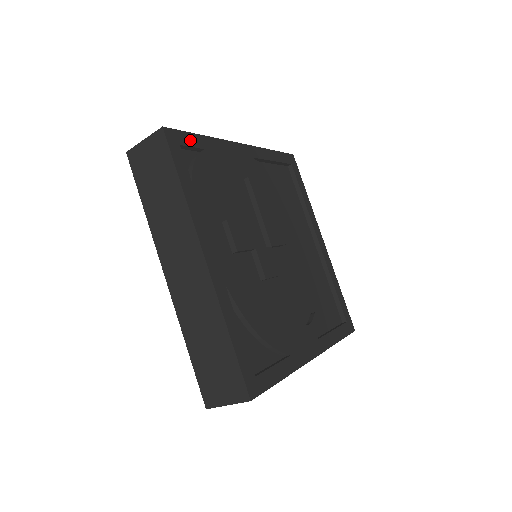
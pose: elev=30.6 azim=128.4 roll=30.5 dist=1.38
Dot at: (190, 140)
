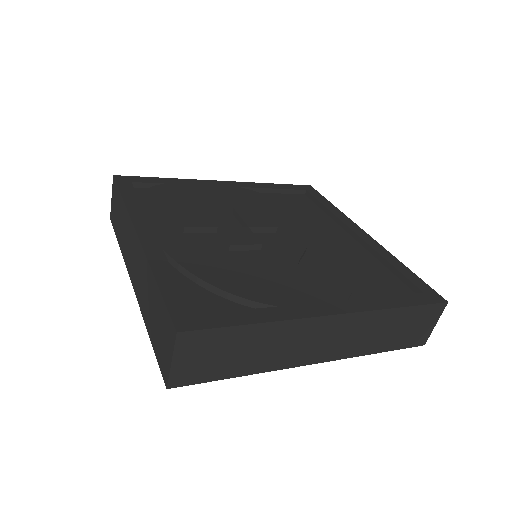
Dot at: (147, 180)
